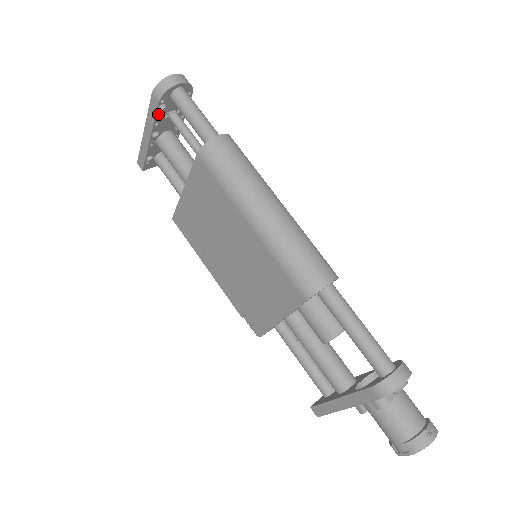
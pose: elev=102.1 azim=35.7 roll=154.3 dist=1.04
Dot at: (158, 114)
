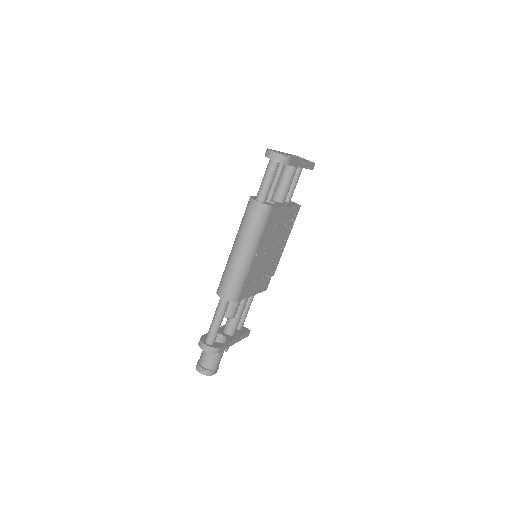
Dot at: occluded
